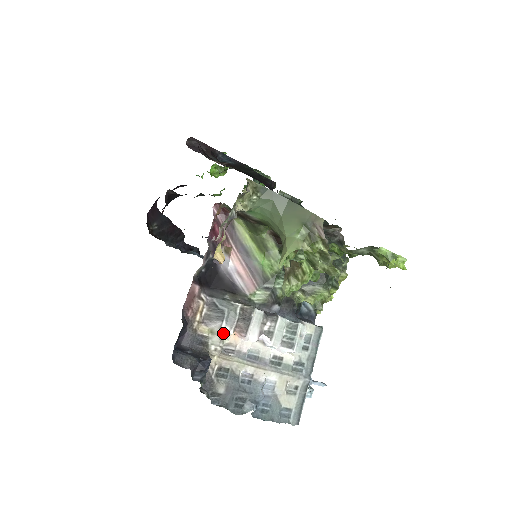
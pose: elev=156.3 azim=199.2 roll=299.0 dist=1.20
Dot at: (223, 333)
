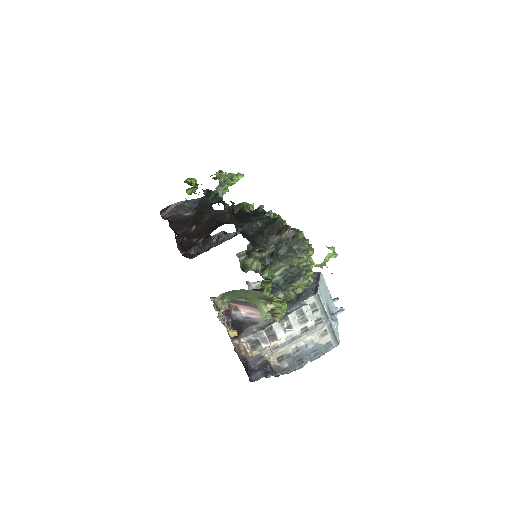
Dot at: (266, 347)
